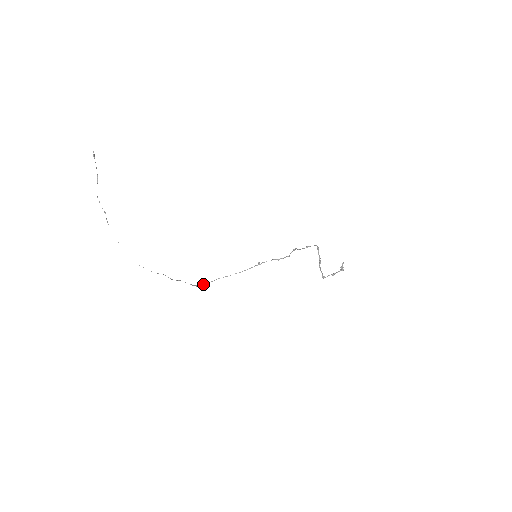
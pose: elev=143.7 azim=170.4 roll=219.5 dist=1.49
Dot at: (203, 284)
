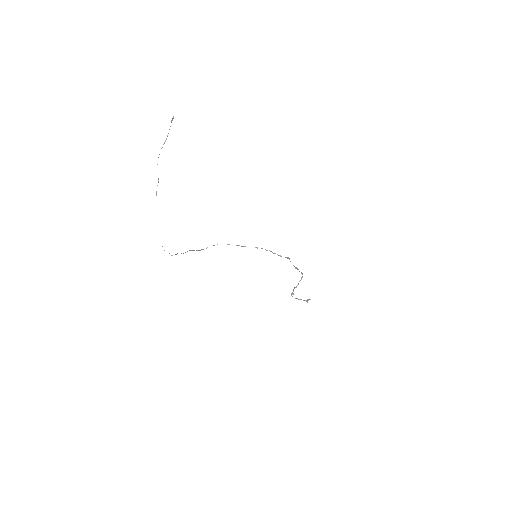
Dot at: occluded
